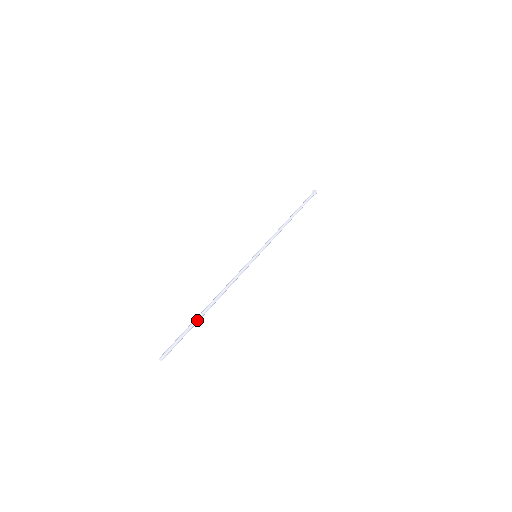
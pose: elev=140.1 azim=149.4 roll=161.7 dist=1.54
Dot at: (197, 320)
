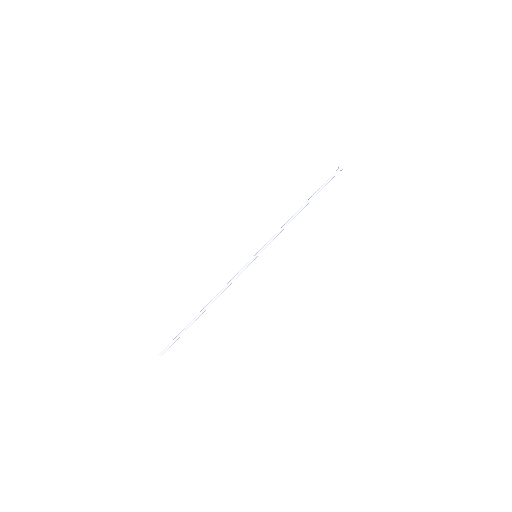
Dot at: occluded
